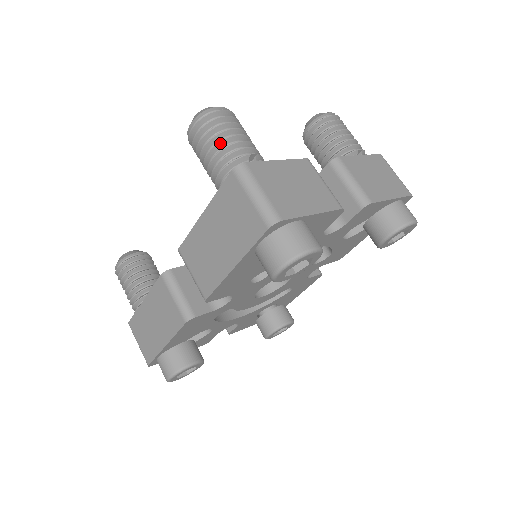
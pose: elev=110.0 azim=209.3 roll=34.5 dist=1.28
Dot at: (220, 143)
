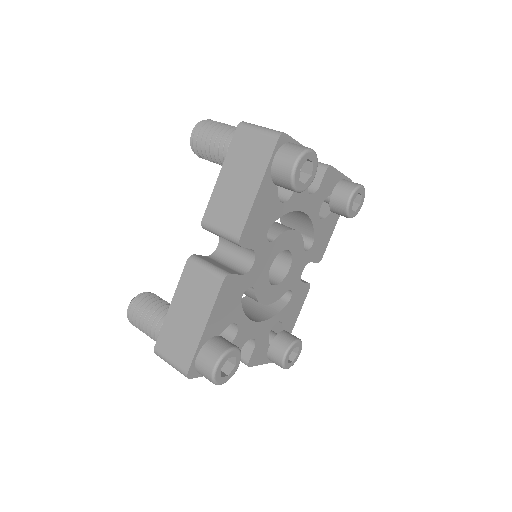
Dot at: (220, 128)
